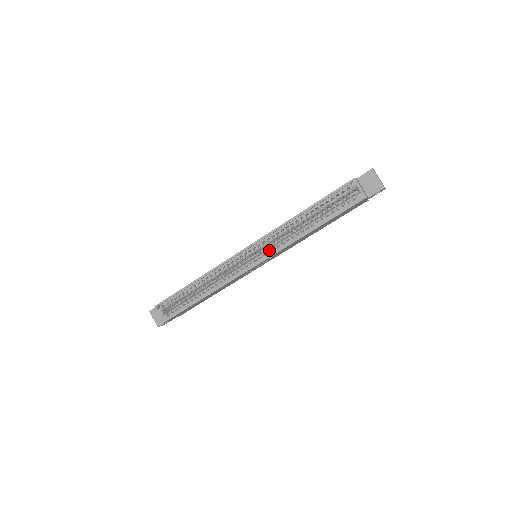
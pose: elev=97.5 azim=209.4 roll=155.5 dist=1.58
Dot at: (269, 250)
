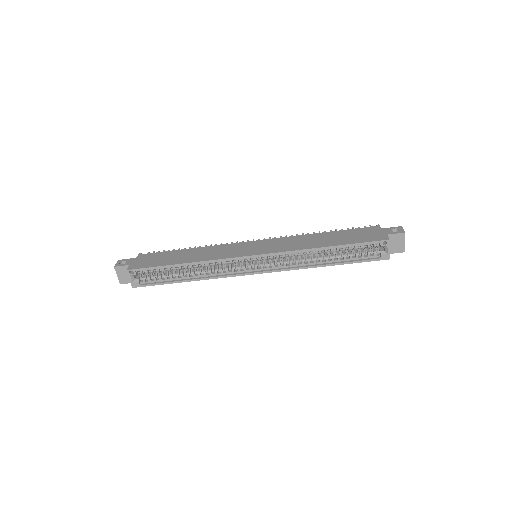
Dot at: (277, 264)
